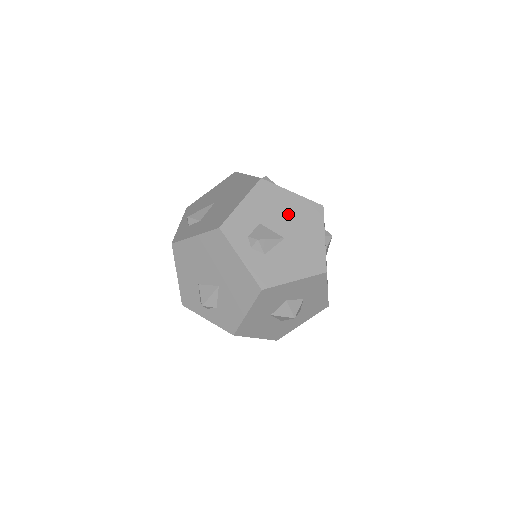
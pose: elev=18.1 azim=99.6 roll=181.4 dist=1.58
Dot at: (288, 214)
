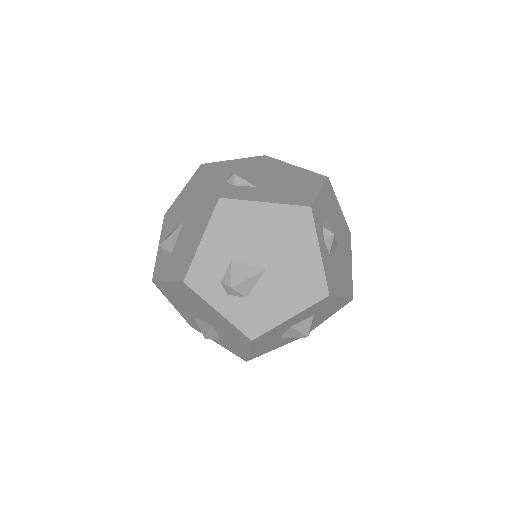
Dot at: (265, 235)
